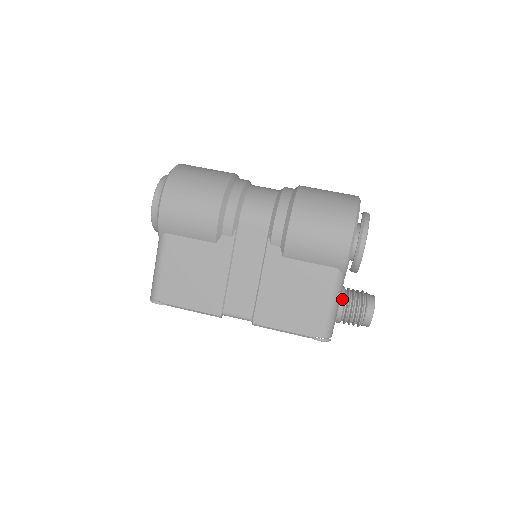
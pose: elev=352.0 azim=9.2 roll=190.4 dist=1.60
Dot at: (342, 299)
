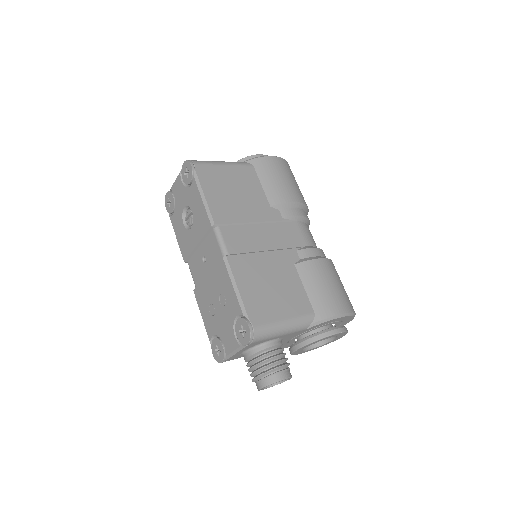
Dot at: (280, 341)
